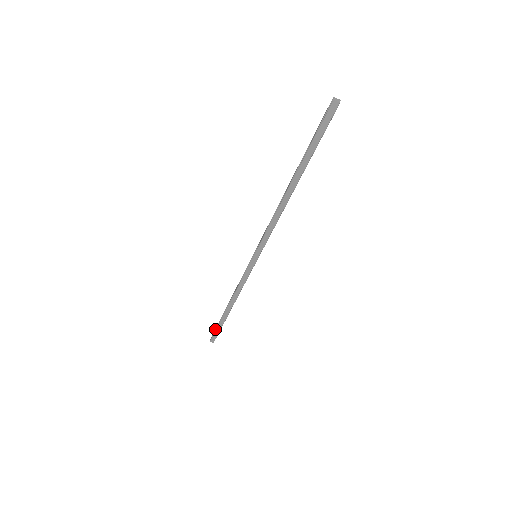
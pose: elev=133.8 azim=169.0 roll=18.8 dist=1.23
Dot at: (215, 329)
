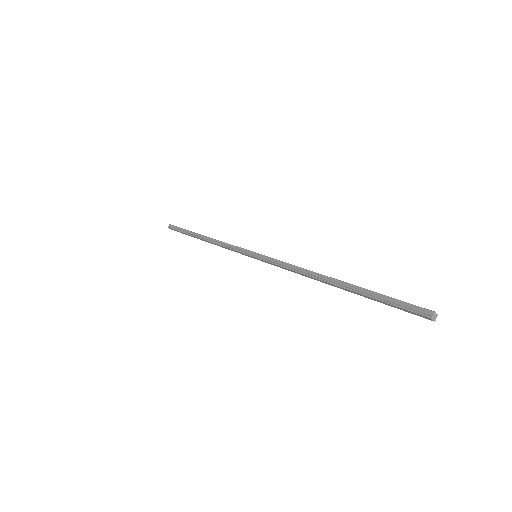
Dot at: (179, 228)
